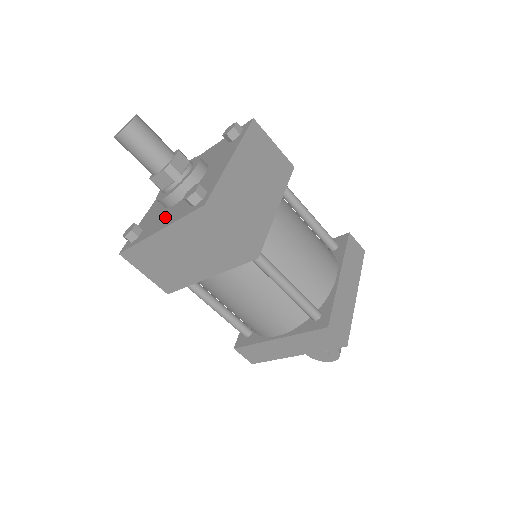
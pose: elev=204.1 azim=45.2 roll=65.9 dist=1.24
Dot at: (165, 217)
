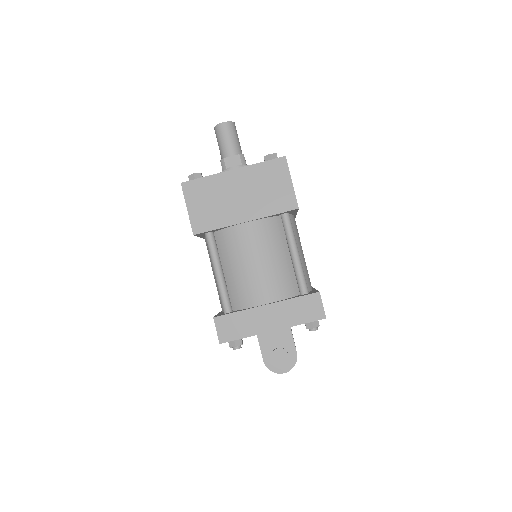
Dot at: occluded
